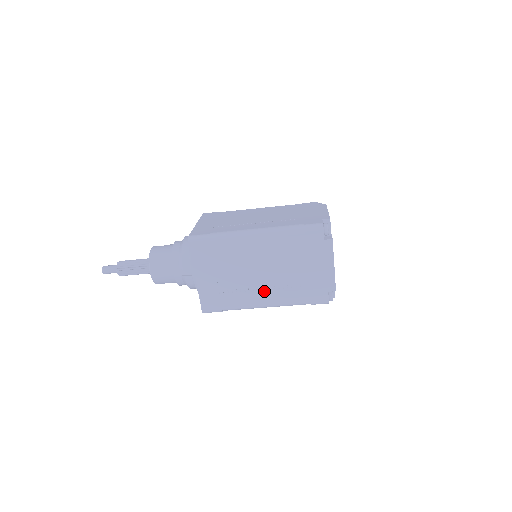
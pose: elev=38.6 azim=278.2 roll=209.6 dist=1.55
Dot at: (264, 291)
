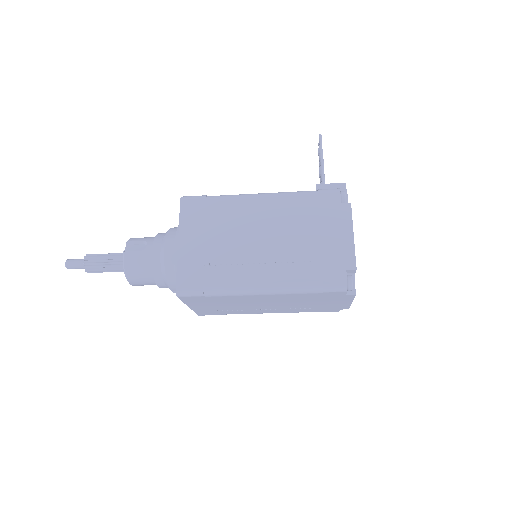
Dot at: (268, 310)
